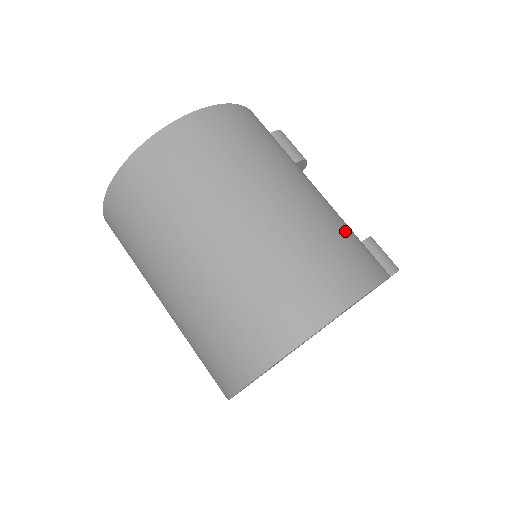
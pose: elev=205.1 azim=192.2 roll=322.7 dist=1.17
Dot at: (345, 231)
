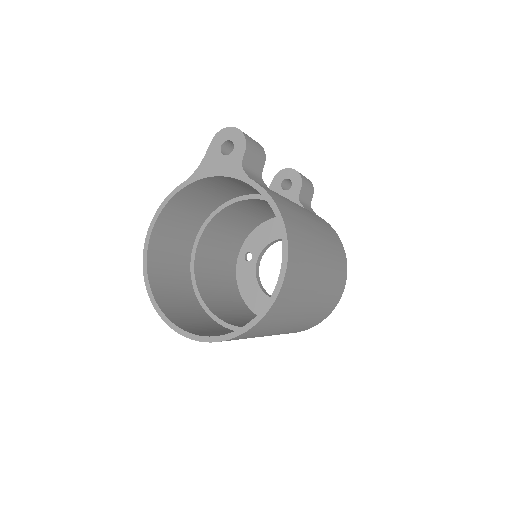
Dot at: (333, 246)
